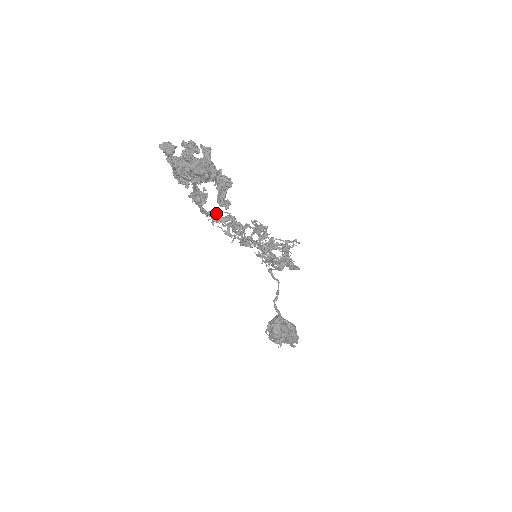
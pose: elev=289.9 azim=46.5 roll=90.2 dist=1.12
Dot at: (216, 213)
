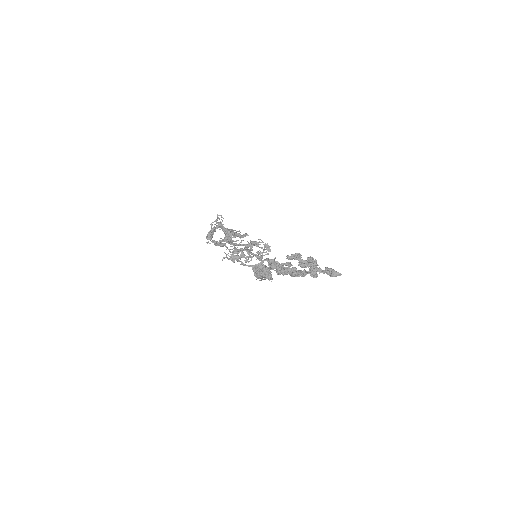
Dot at: occluded
